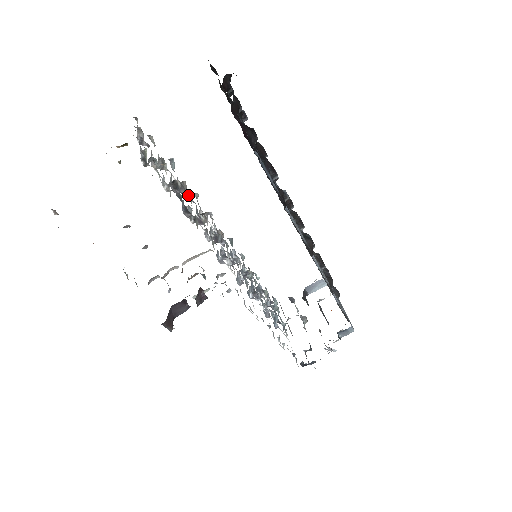
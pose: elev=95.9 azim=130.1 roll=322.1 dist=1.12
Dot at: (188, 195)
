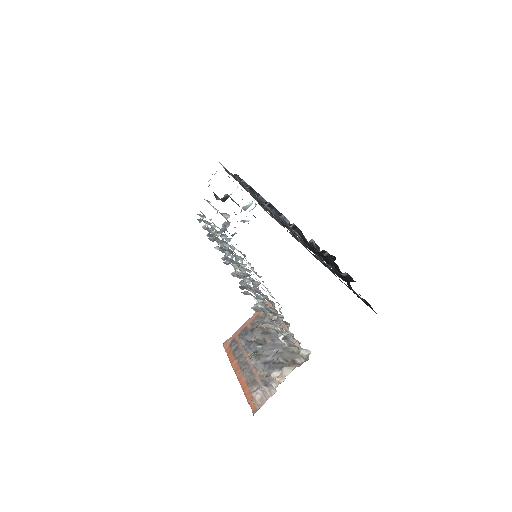
Dot at: occluded
